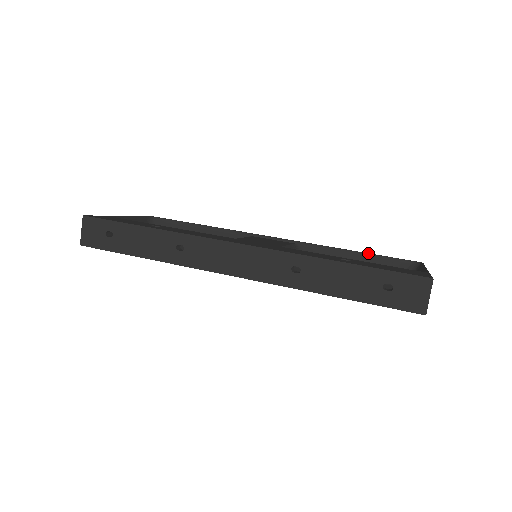
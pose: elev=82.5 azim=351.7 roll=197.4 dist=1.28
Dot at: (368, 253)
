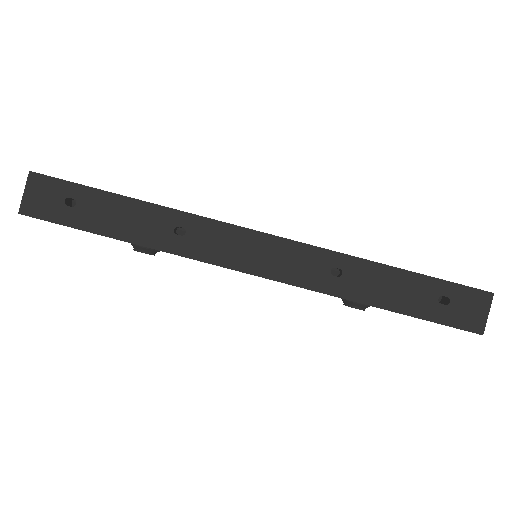
Dot at: occluded
